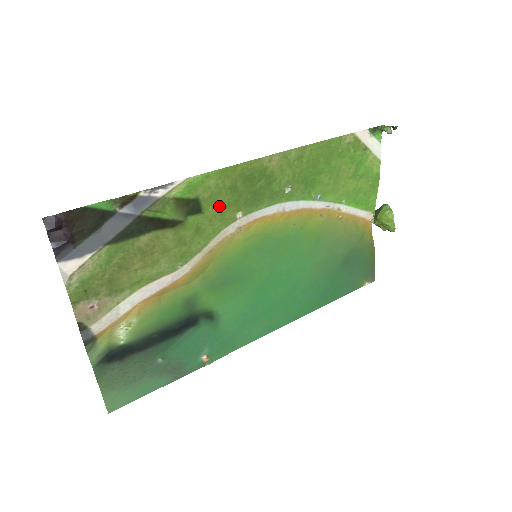
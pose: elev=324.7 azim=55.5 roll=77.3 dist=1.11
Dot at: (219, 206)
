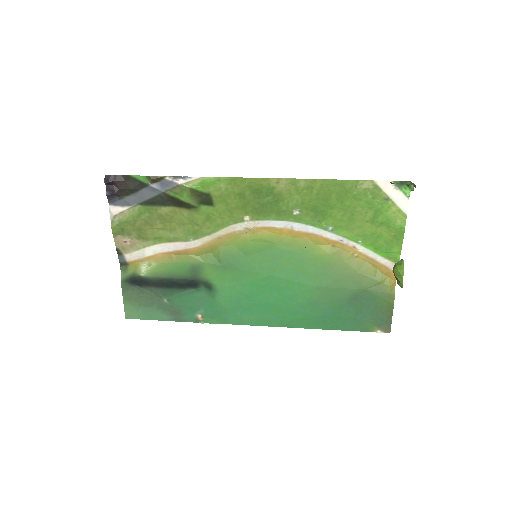
Dot at: (229, 205)
